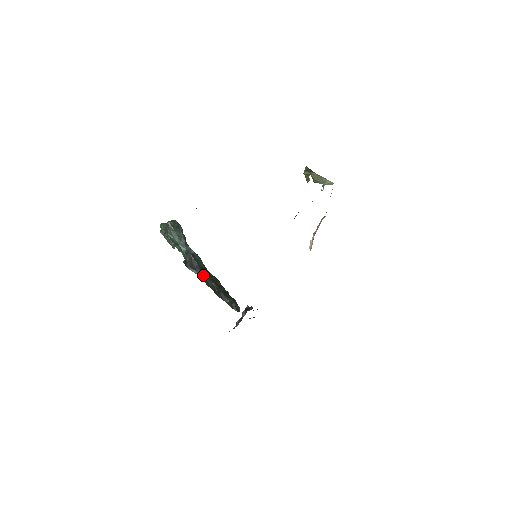
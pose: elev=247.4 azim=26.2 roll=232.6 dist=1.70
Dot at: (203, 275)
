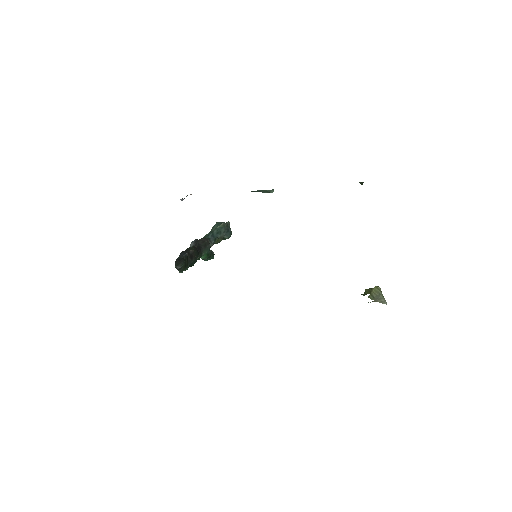
Dot at: (195, 246)
